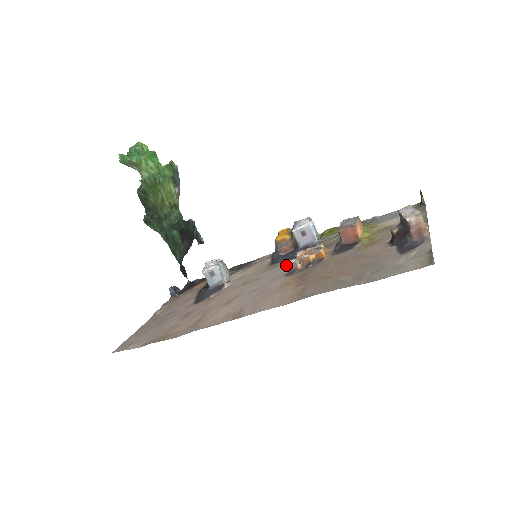
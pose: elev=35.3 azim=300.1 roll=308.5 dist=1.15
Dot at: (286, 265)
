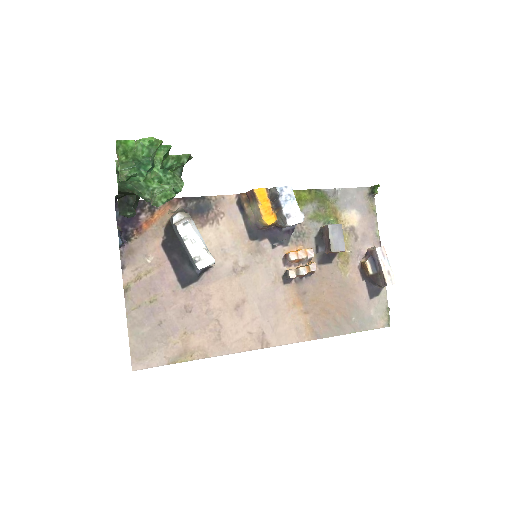
Dot at: (274, 256)
